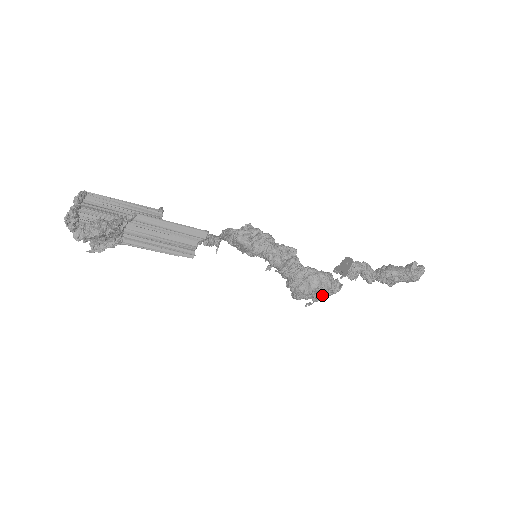
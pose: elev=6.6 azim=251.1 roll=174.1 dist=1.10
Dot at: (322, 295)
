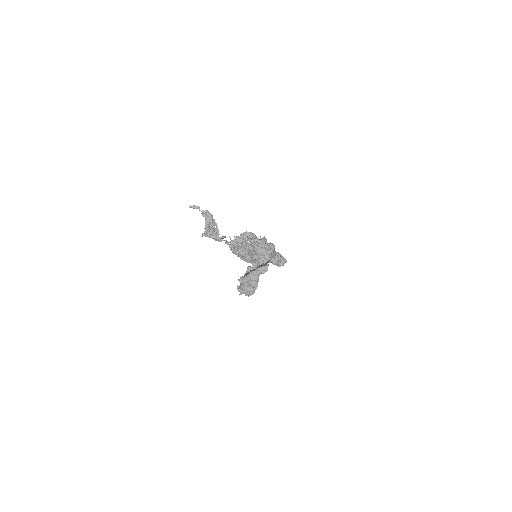
Dot at: occluded
